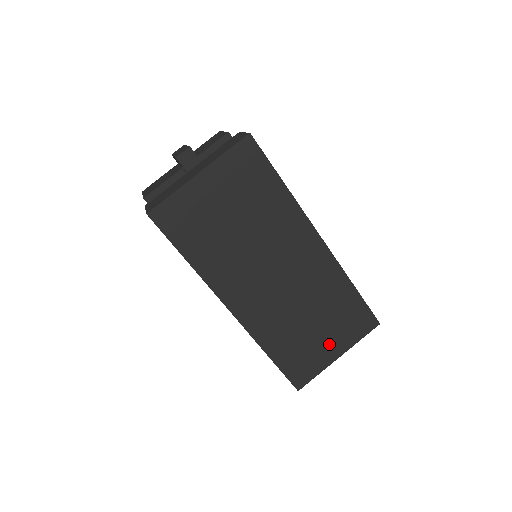
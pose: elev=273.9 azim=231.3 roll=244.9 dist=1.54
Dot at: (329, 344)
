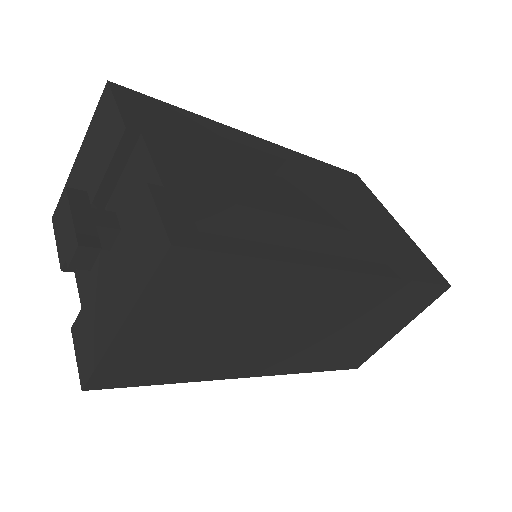
Dot at: (386, 330)
